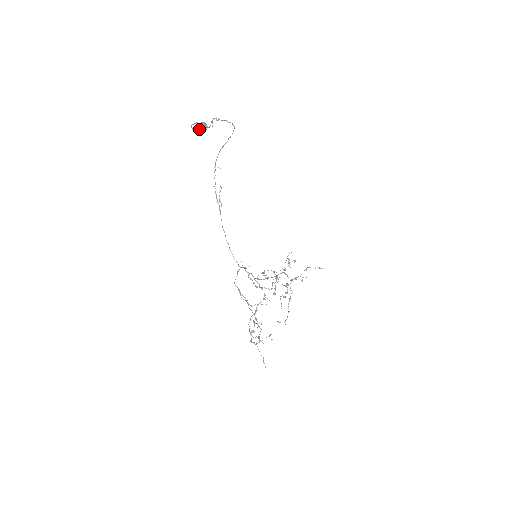
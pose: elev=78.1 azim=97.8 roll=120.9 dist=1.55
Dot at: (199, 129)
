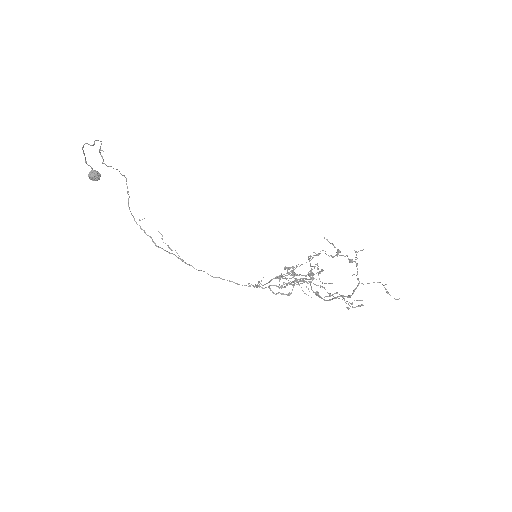
Dot at: (92, 175)
